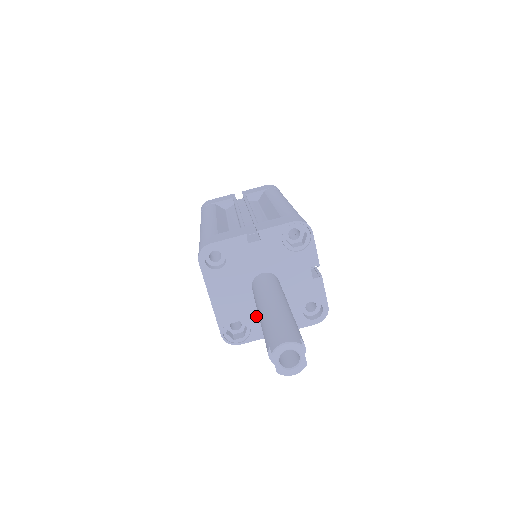
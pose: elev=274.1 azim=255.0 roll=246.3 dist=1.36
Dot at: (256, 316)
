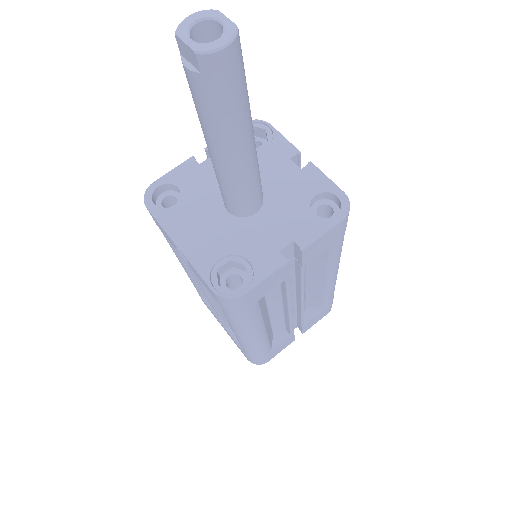
Dot at: (250, 243)
